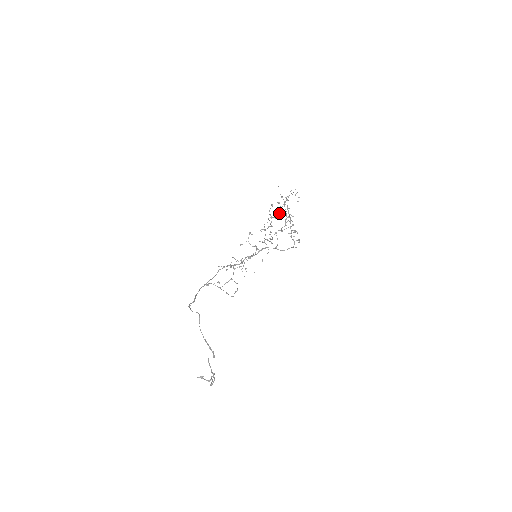
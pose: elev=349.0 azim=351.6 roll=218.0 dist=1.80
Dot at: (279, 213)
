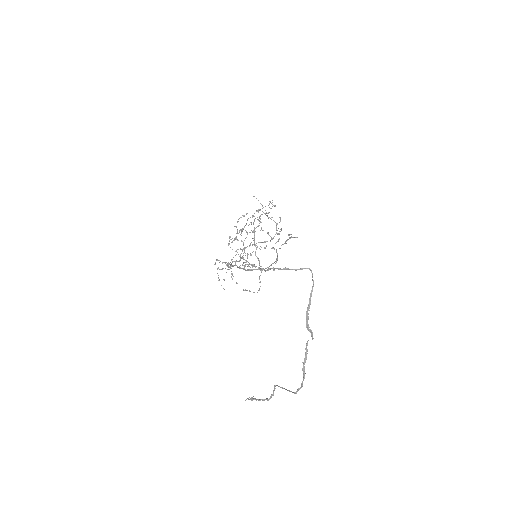
Dot at: (244, 227)
